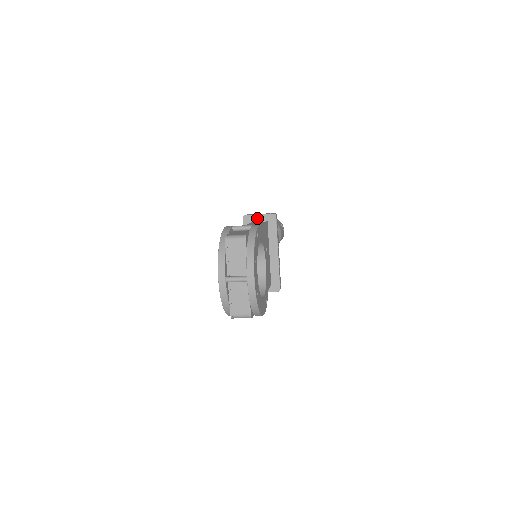
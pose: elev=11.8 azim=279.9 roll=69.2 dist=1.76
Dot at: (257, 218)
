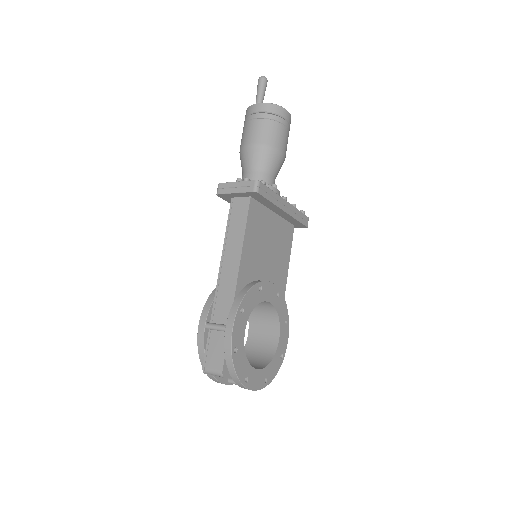
Dot at: (235, 195)
